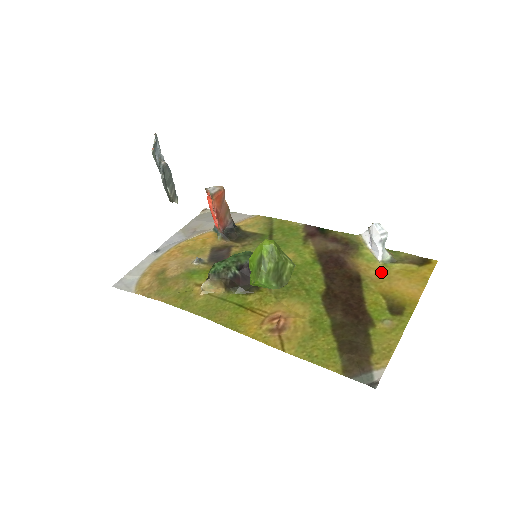
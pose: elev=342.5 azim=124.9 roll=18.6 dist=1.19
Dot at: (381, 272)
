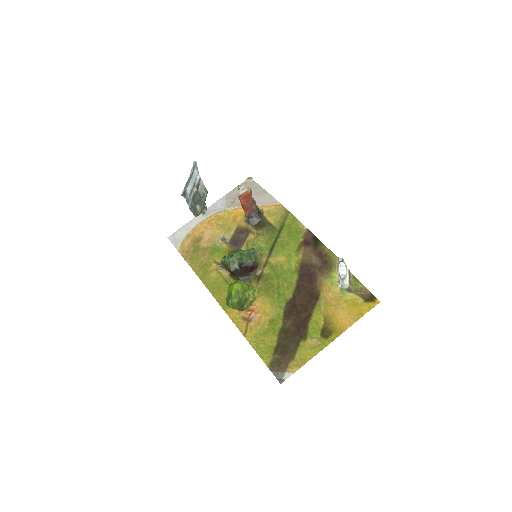
Dot at: (335, 297)
